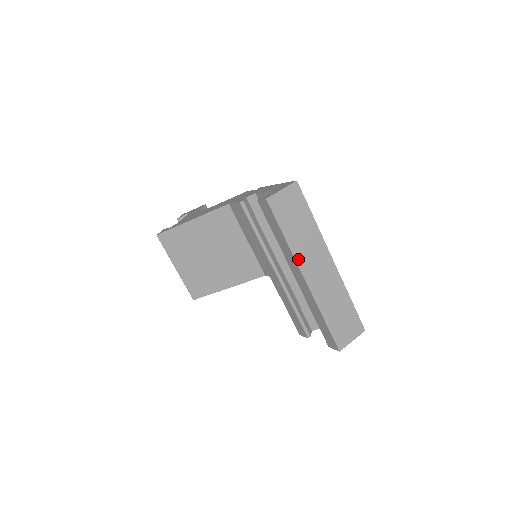
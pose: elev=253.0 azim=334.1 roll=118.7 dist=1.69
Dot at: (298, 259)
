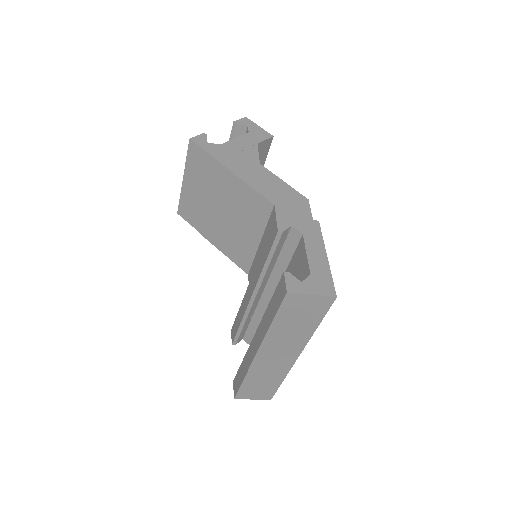
Dot at: (266, 342)
